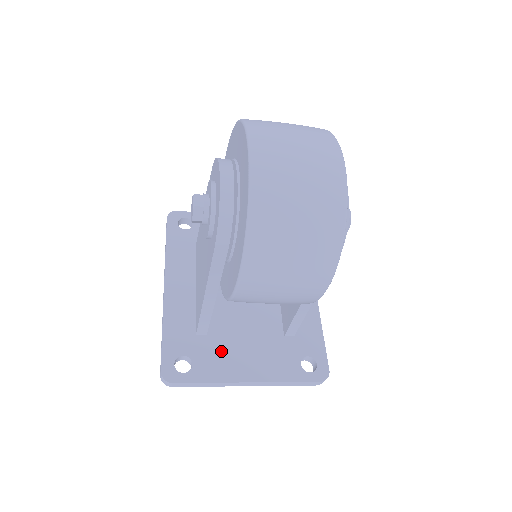
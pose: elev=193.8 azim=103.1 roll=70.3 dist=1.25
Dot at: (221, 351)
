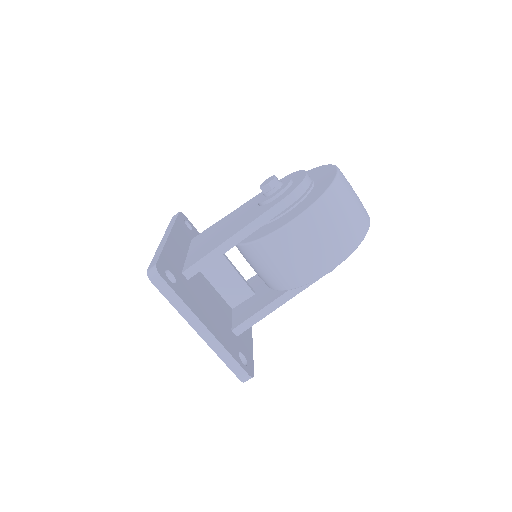
Dot at: (194, 296)
